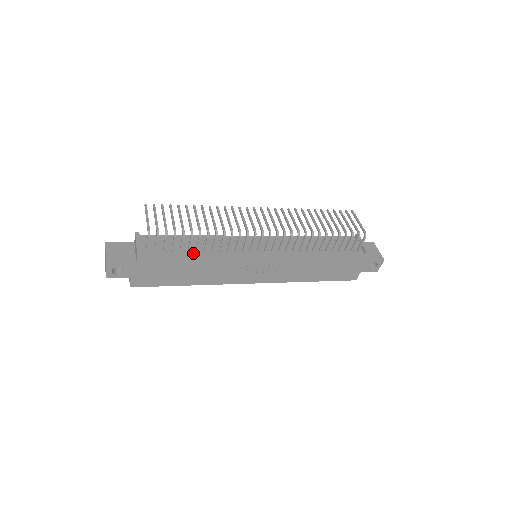
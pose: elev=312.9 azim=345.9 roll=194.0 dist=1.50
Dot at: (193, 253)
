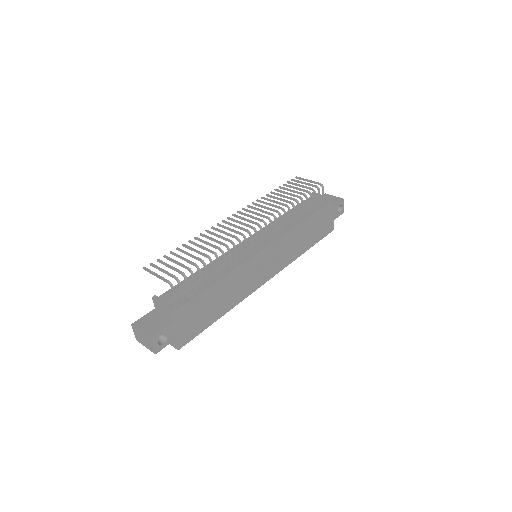
Dot at: (213, 281)
